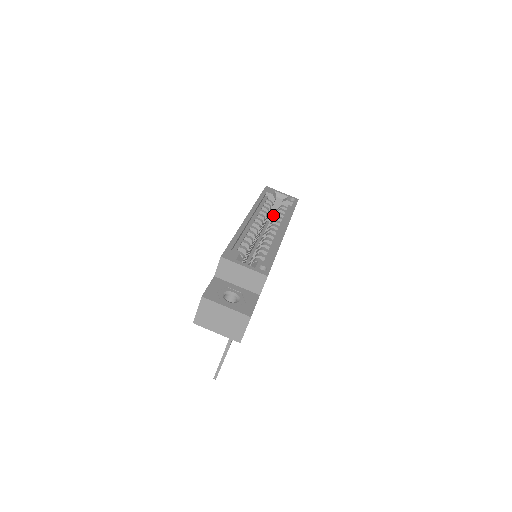
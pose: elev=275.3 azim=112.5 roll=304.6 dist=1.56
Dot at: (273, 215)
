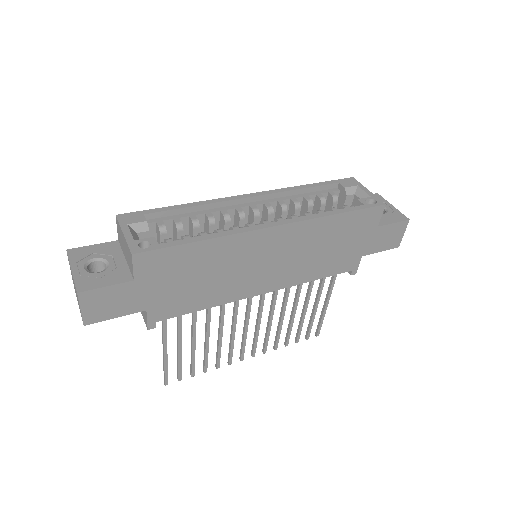
Dot at: occluded
